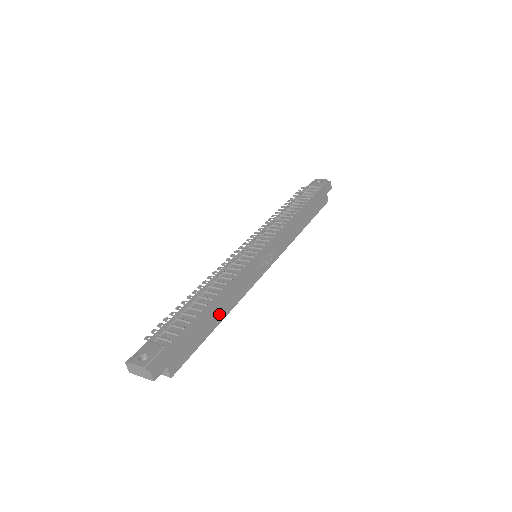
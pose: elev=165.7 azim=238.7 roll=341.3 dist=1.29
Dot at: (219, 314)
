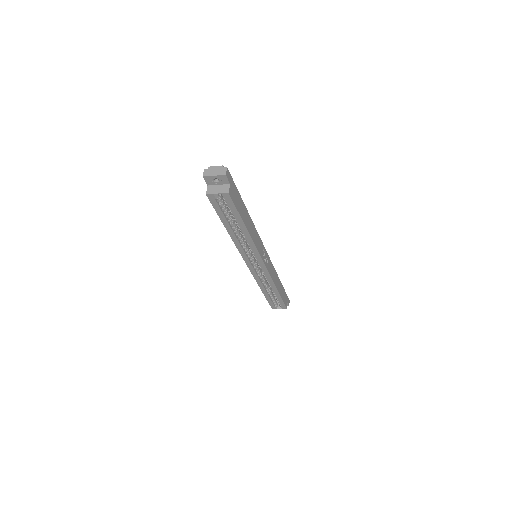
Dot at: (247, 223)
